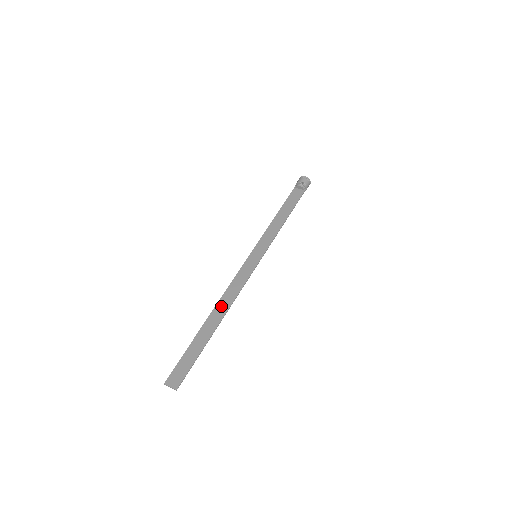
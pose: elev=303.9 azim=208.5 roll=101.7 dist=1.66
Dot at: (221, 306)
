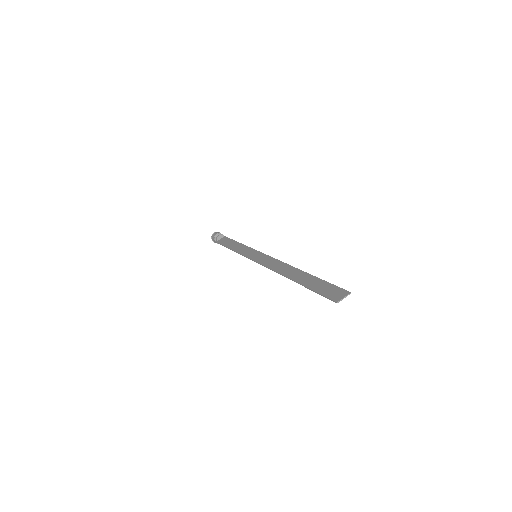
Dot at: (285, 271)
